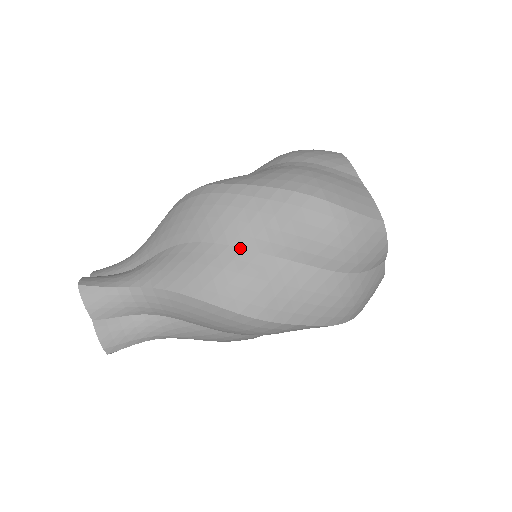
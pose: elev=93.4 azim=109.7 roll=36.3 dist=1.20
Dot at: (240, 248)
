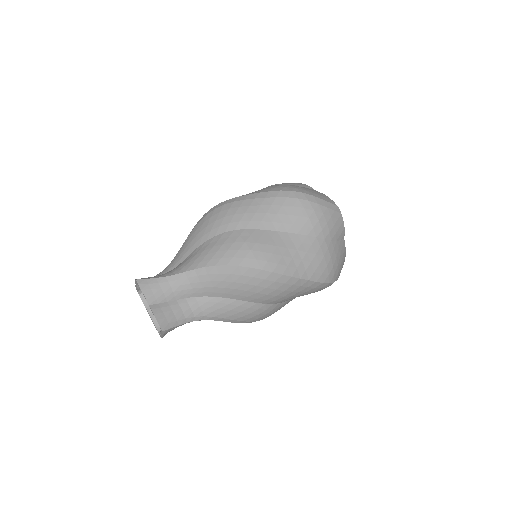
Dot at: (253, 229)
